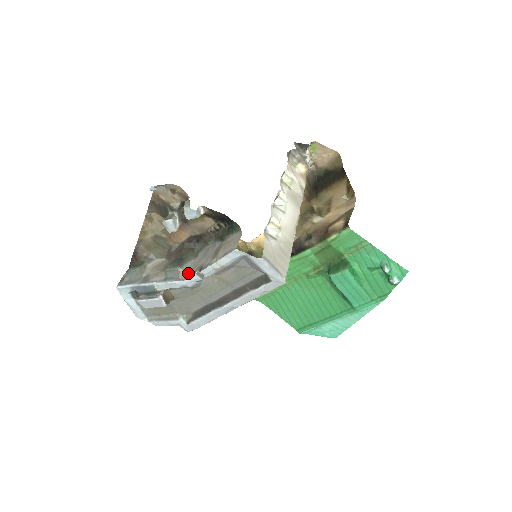
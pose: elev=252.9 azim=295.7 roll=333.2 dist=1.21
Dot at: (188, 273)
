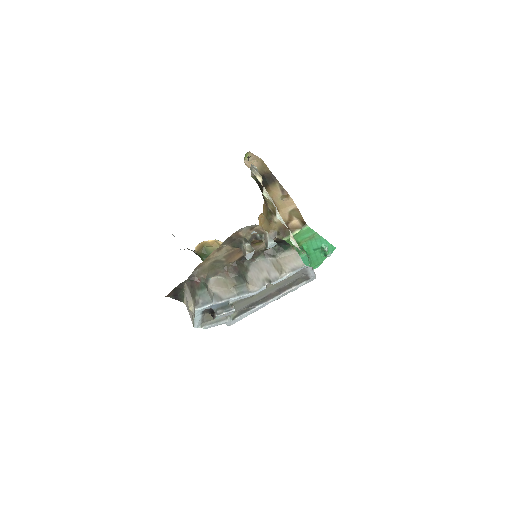
Dot at: (255, 286)
